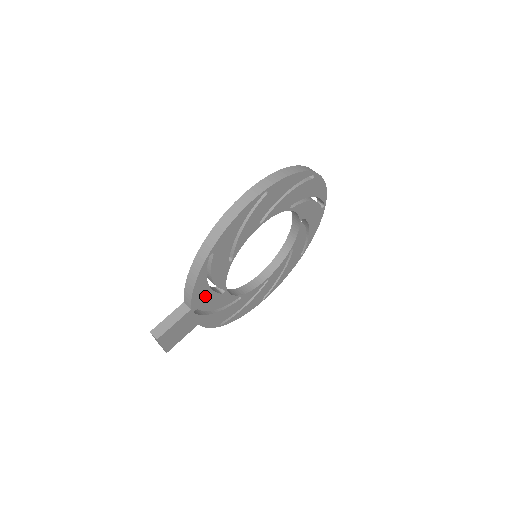
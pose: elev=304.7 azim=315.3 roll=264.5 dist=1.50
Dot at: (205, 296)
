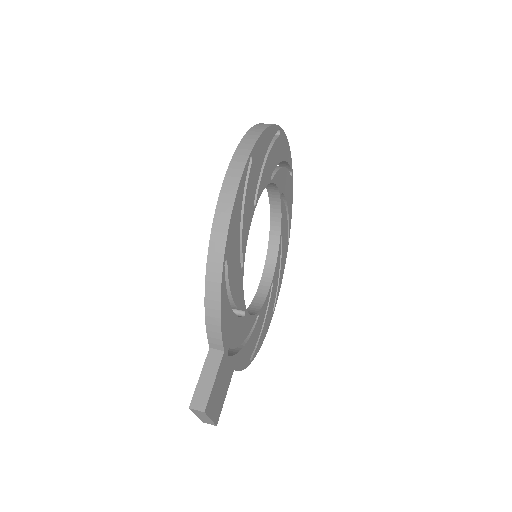
Dot at: (231, 327)
